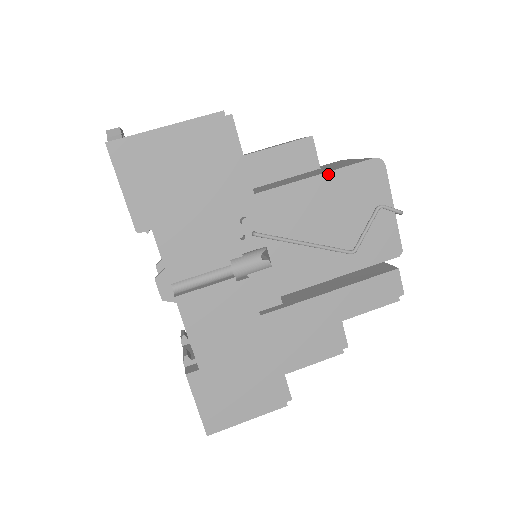
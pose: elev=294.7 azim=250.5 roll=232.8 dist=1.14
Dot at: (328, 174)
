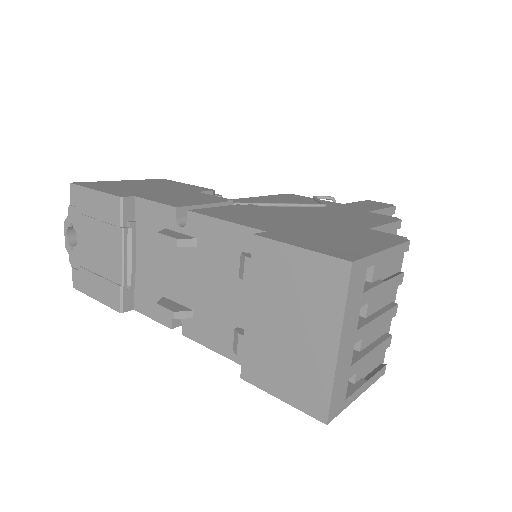
Dot at: (261, 197)
